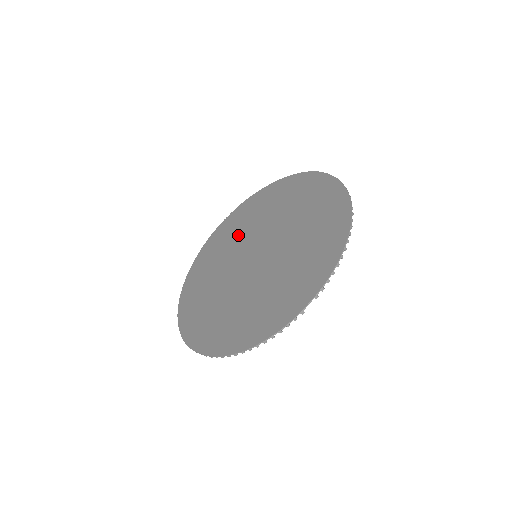
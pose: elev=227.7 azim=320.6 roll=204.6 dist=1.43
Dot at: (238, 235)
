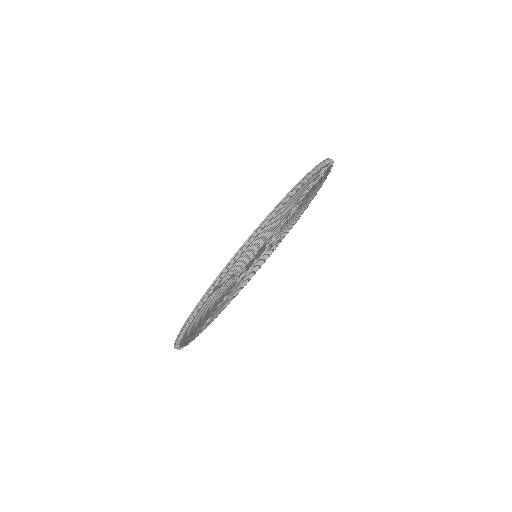
Dot at: occluded
